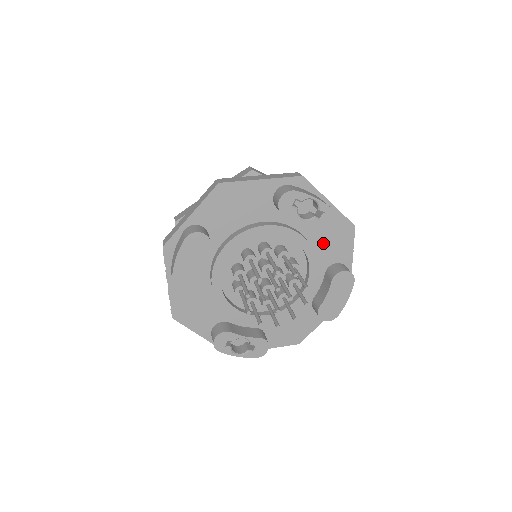
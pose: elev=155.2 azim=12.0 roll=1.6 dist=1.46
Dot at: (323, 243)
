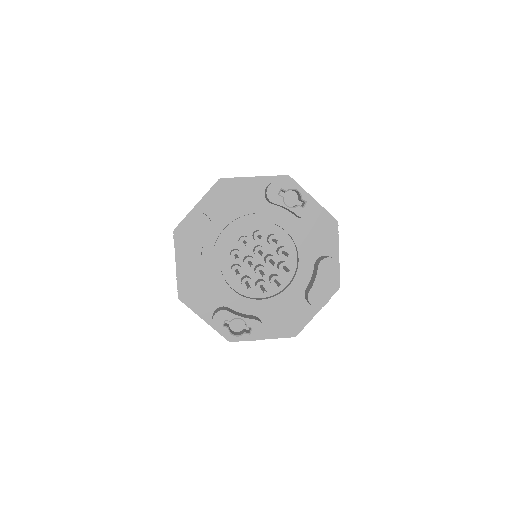
Dot at: (310, 236)
